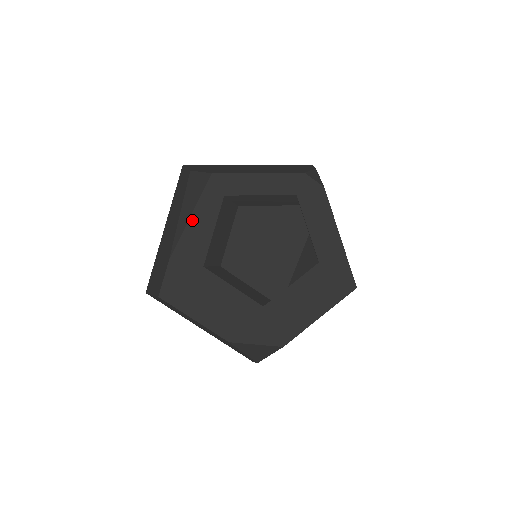
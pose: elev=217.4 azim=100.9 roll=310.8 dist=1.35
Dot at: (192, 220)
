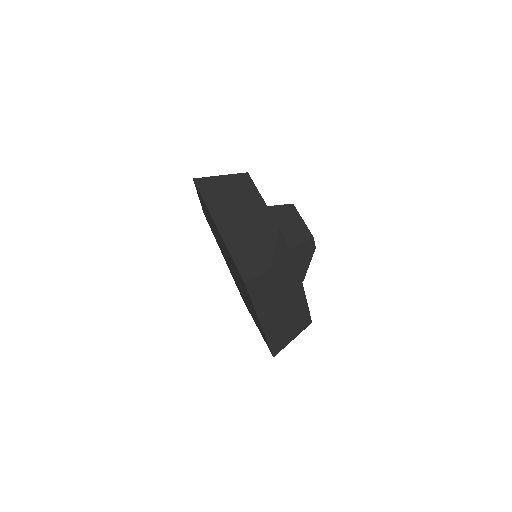
Dot at: occluded
